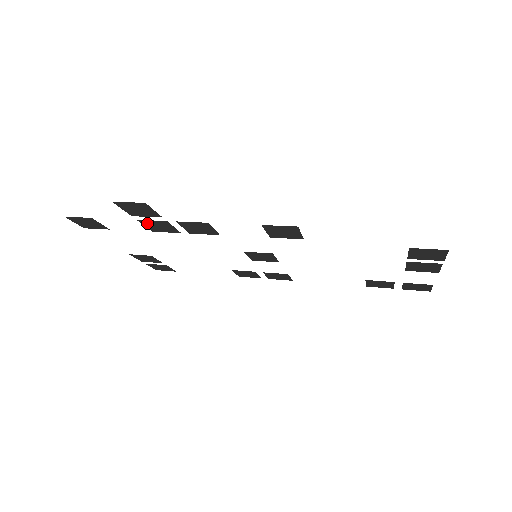
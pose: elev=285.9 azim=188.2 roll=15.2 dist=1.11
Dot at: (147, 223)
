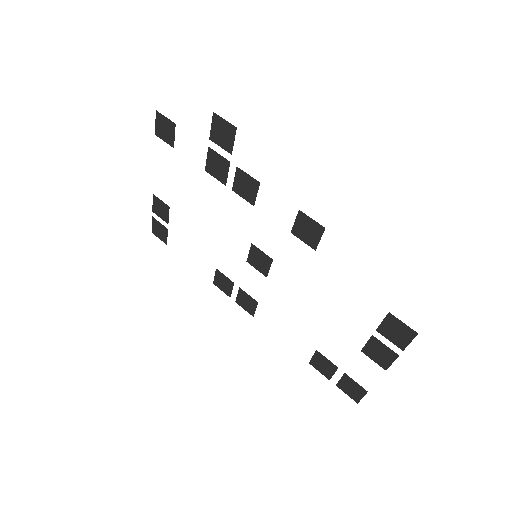
Dot at: (212, 156)
